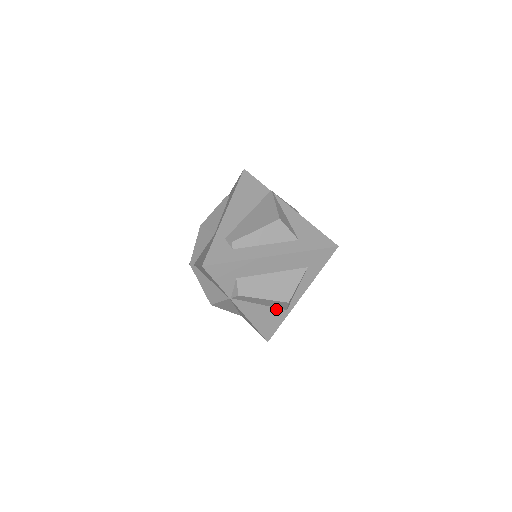
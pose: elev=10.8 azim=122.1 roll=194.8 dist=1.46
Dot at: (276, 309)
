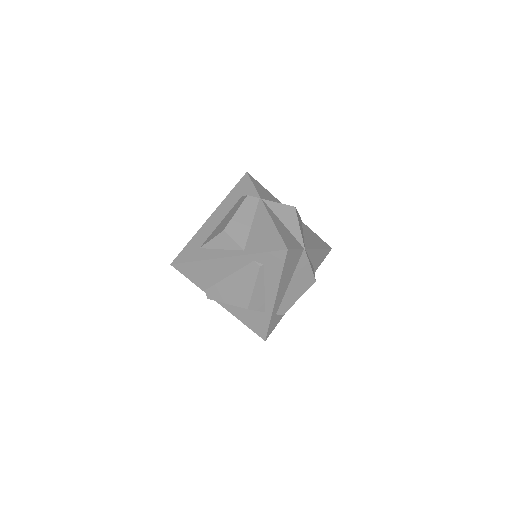
Dot at: occluded
